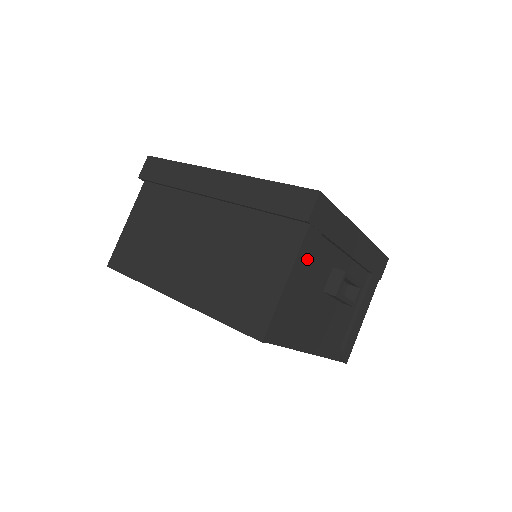
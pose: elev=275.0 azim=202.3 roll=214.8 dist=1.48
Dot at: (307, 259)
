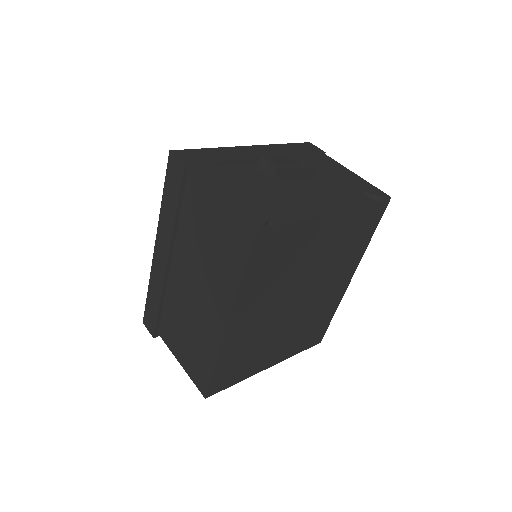
Dot at: (220, 176)
